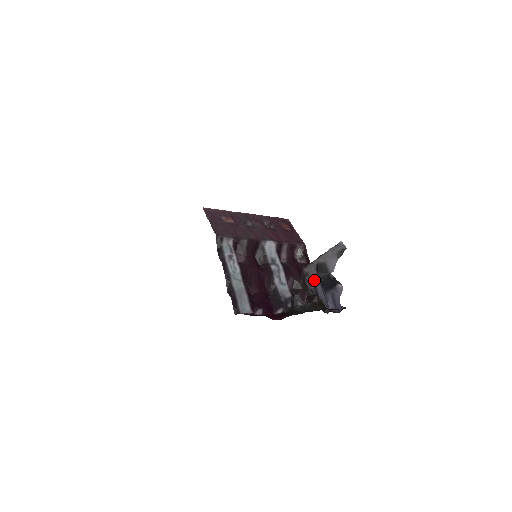
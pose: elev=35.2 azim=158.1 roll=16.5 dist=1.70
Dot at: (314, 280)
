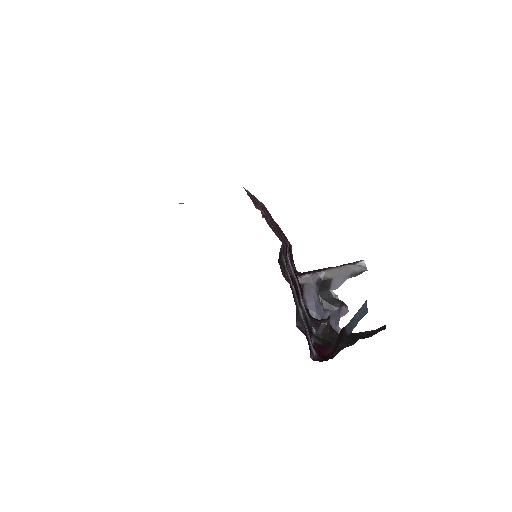
Dot at: (305, 292)
